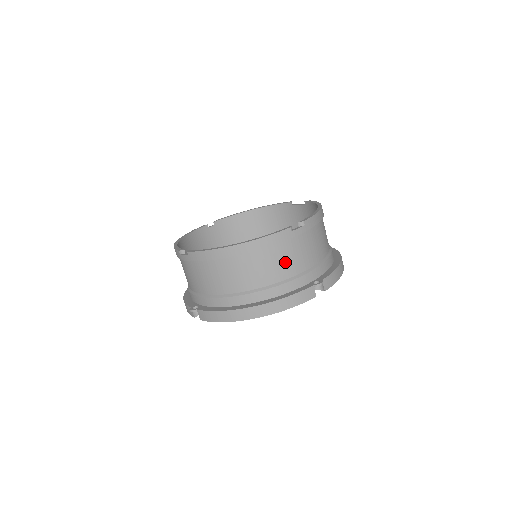
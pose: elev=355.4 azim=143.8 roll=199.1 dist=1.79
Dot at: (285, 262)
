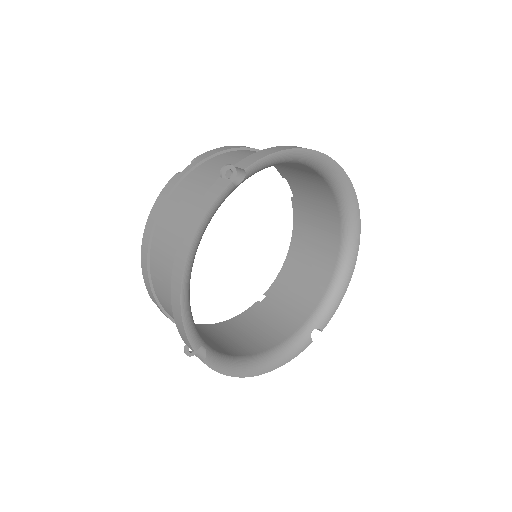
Dot at: (188, 198)
